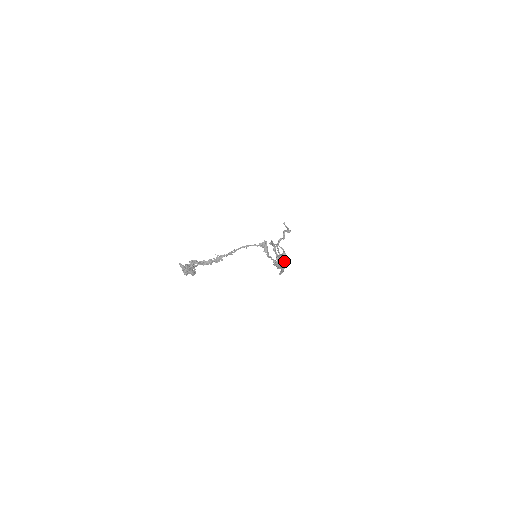
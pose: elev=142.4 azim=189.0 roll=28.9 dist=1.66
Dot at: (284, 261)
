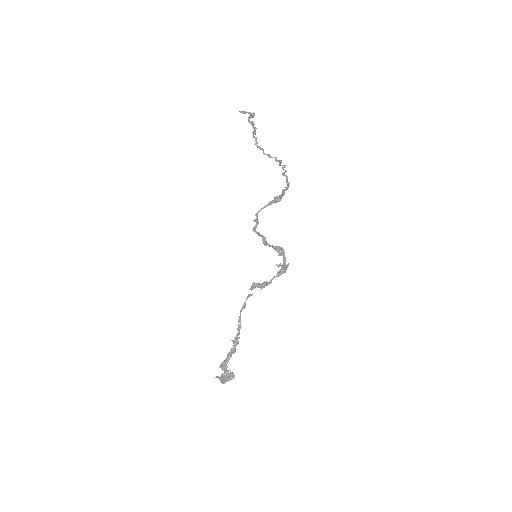
Dot at: (281, 195)
